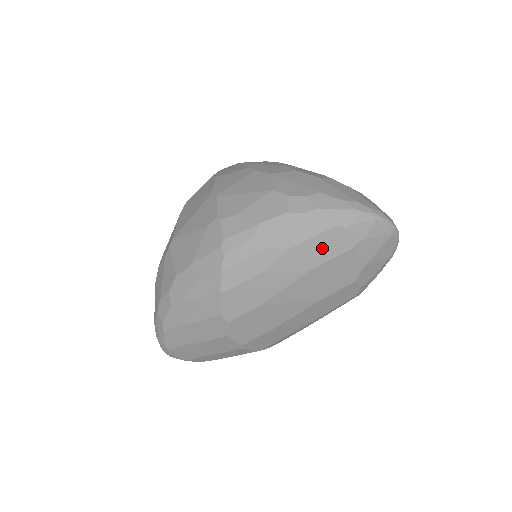
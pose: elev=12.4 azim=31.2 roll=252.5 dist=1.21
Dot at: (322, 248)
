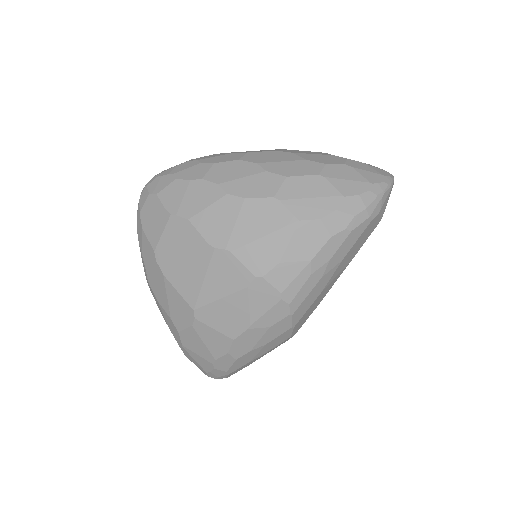
Dot at: (362, 240)
